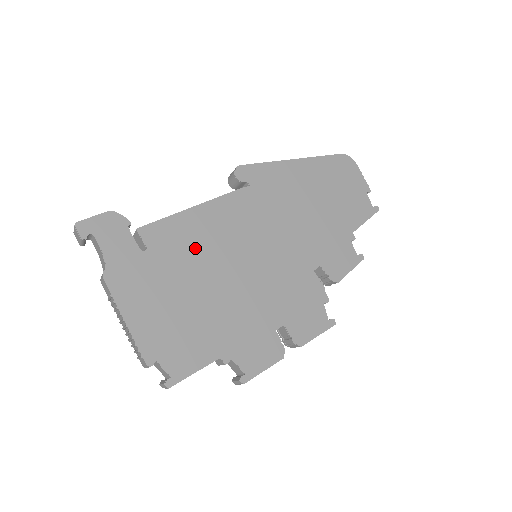
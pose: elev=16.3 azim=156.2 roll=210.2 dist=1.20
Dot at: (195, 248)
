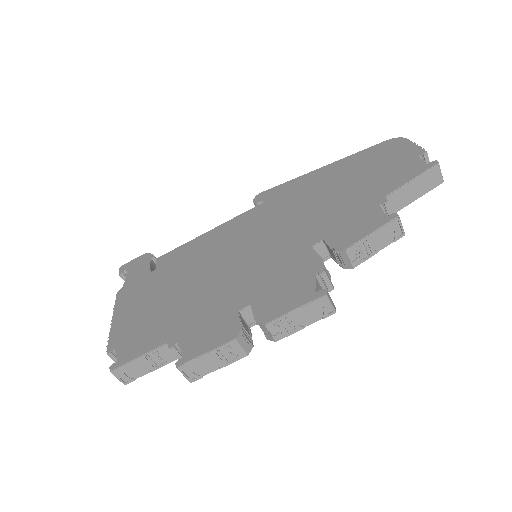
Dot at: (192, 260)
